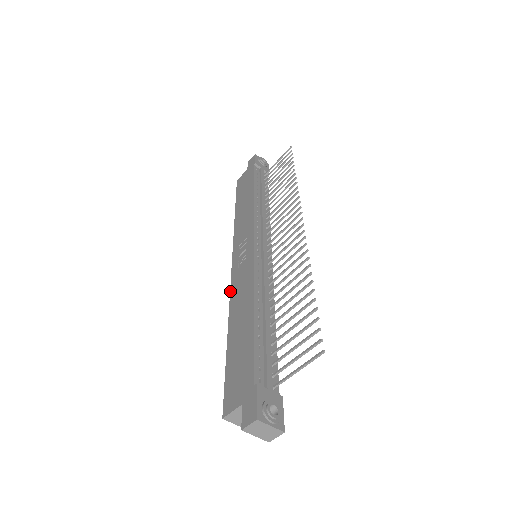
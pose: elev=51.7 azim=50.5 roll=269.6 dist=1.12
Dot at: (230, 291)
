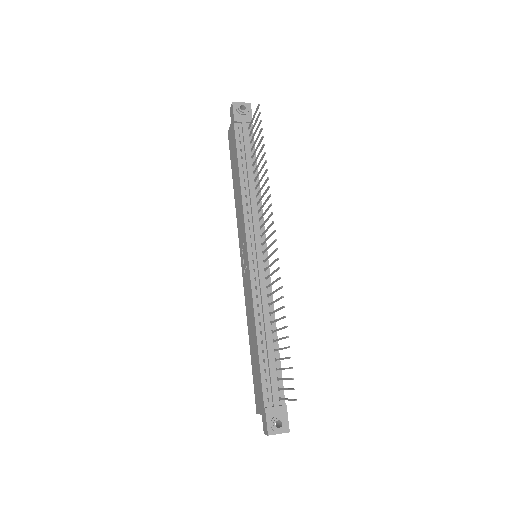
Dot at: occluded
